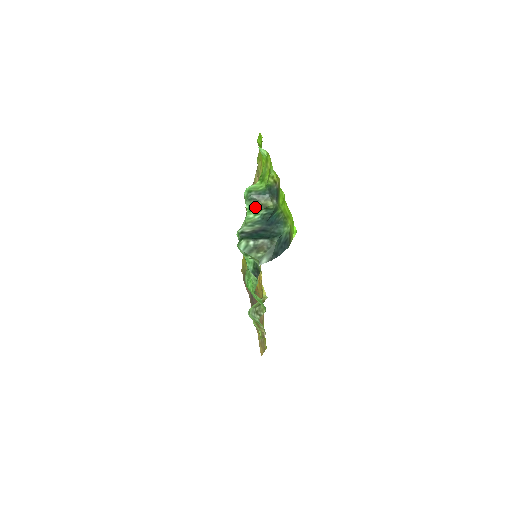
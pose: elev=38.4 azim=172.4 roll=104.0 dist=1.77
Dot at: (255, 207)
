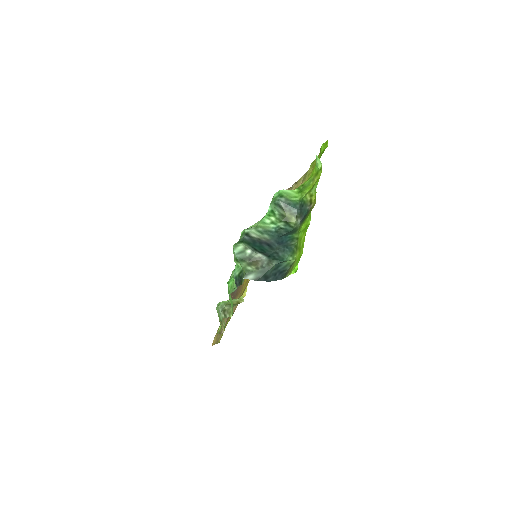
Dot at: (277, 214)
